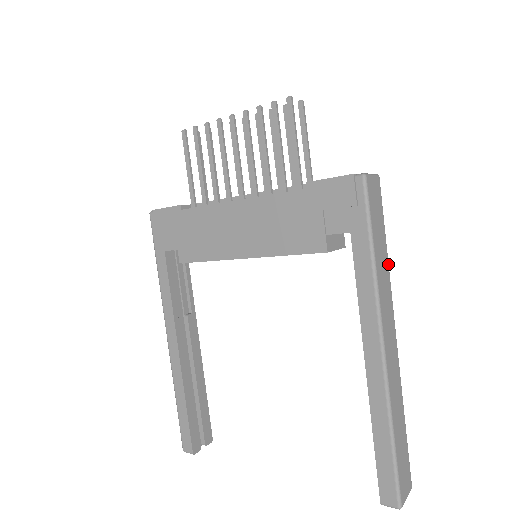
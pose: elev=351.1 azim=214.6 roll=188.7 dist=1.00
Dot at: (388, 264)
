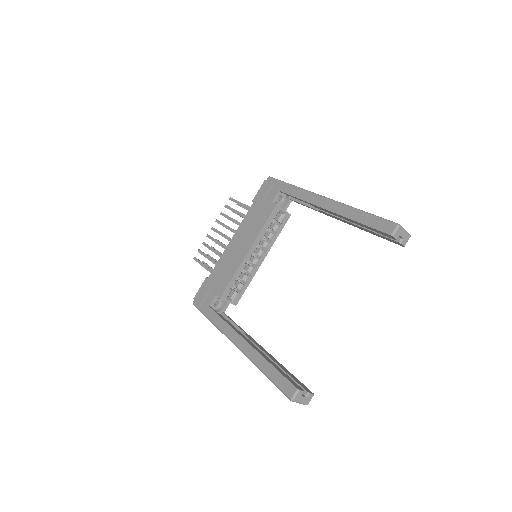
Dot at: occluded
